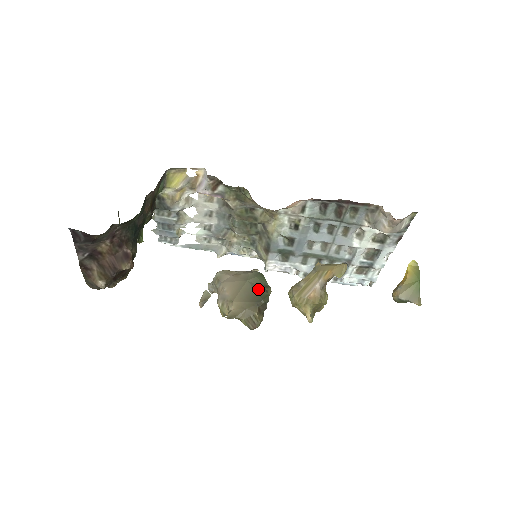
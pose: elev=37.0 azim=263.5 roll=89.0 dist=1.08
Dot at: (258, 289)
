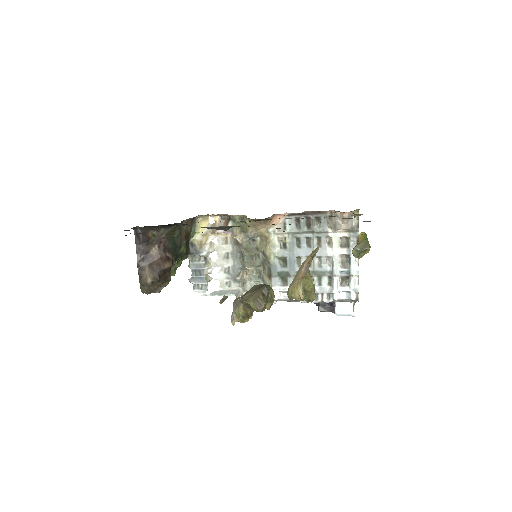
Dot at: occluded
